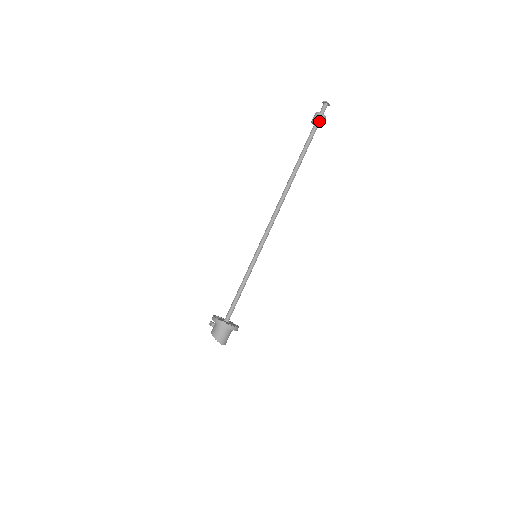
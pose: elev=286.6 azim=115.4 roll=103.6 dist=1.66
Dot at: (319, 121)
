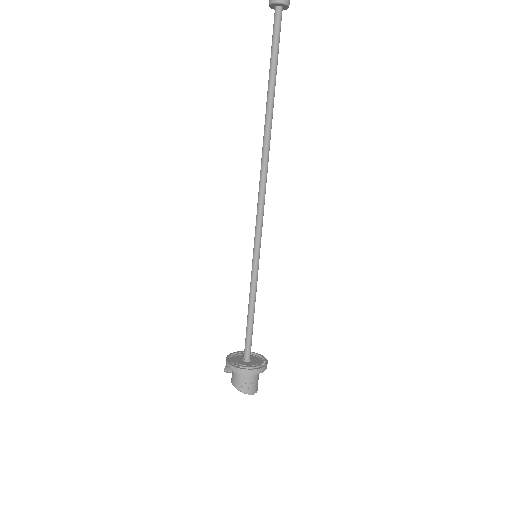
Dot at: out of frame
